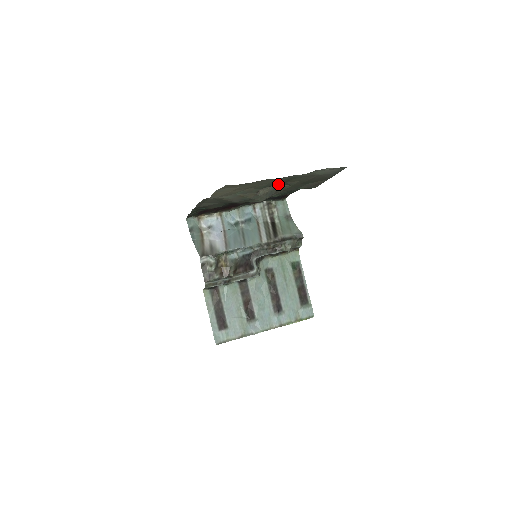
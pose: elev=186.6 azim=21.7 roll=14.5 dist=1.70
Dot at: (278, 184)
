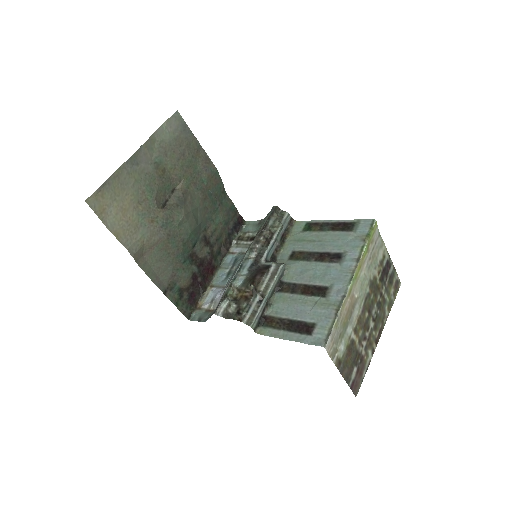
Dot at: (174, 190)
